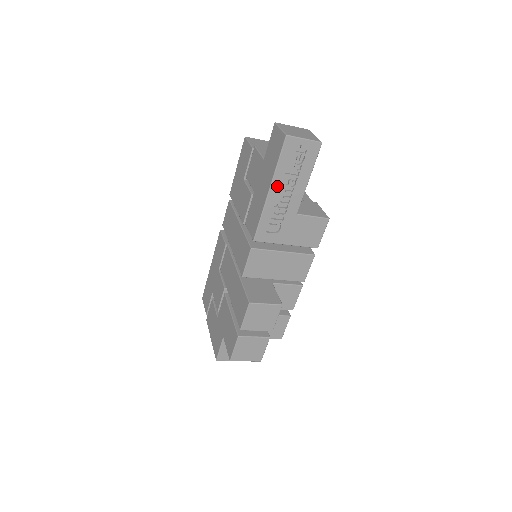
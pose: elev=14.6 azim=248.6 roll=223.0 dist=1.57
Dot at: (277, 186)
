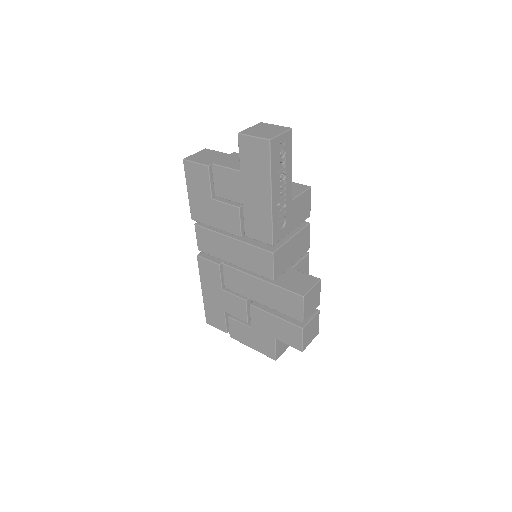
Dot at: (275, 188)
